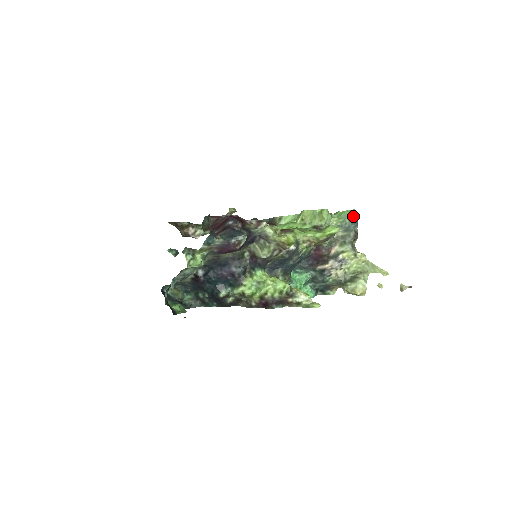
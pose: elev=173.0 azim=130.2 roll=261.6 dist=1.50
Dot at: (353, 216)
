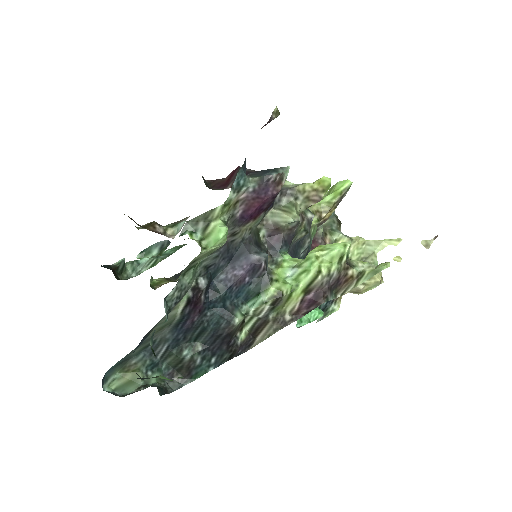
Dot at: occluded
